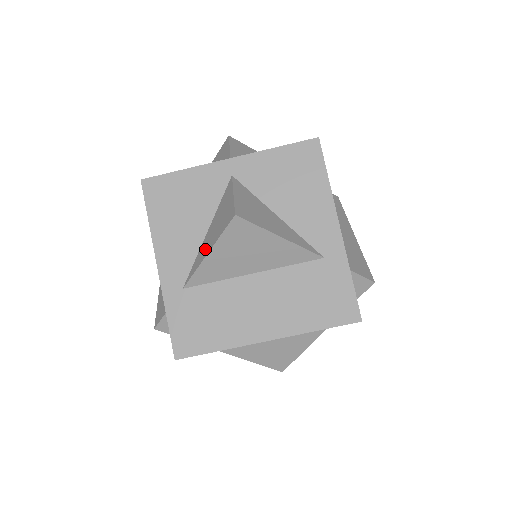
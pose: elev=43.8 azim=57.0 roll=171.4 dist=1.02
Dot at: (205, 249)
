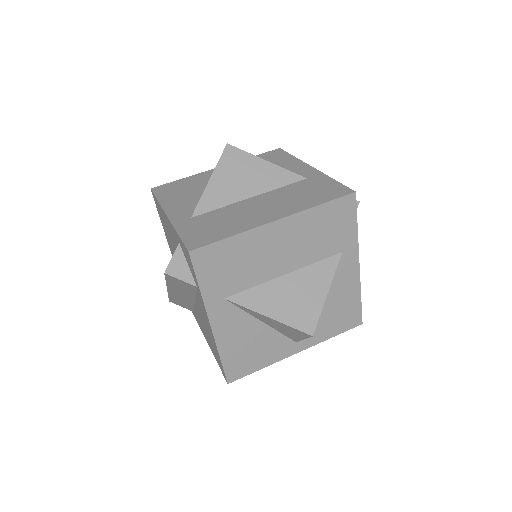
Dot at: occluded
